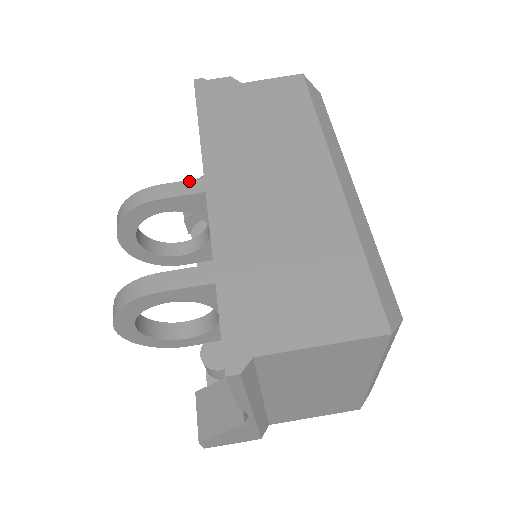
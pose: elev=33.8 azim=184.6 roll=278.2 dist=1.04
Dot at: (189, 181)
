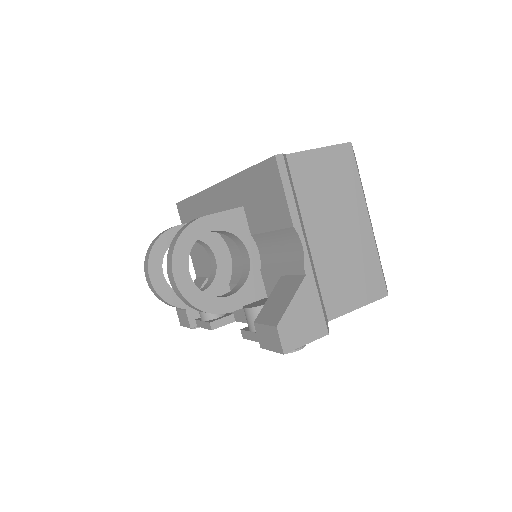
Dot at: occluded
